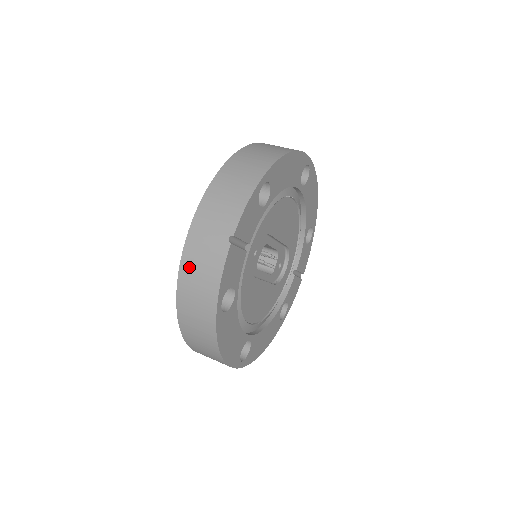
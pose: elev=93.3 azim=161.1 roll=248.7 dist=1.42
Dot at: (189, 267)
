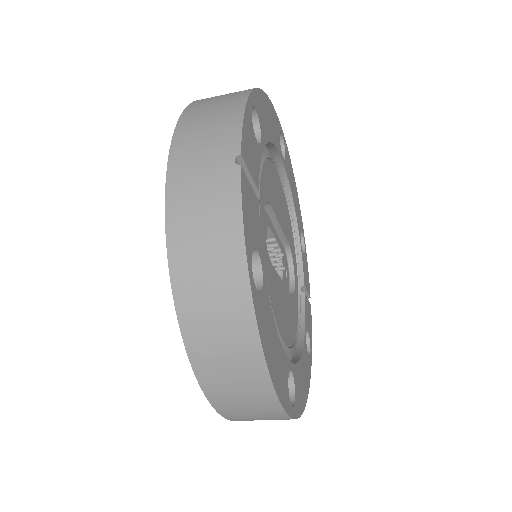
Dot at: (182, 228)
